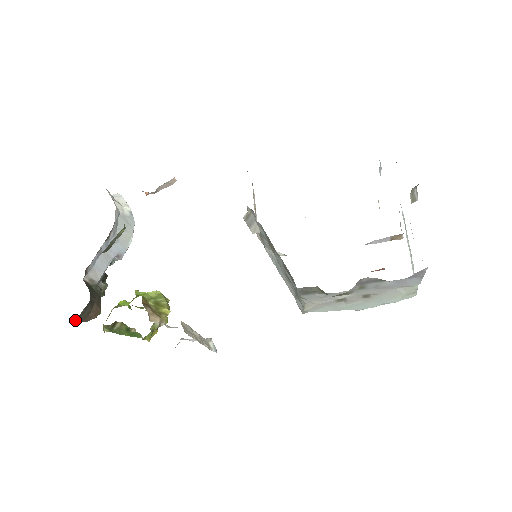
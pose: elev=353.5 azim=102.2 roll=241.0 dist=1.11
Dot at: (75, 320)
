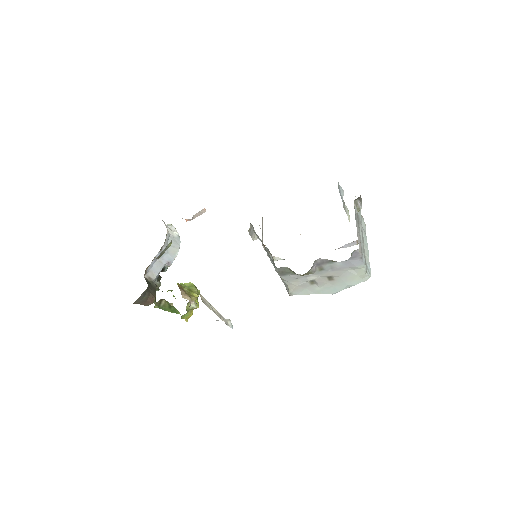
Dot at: (137, 301)
